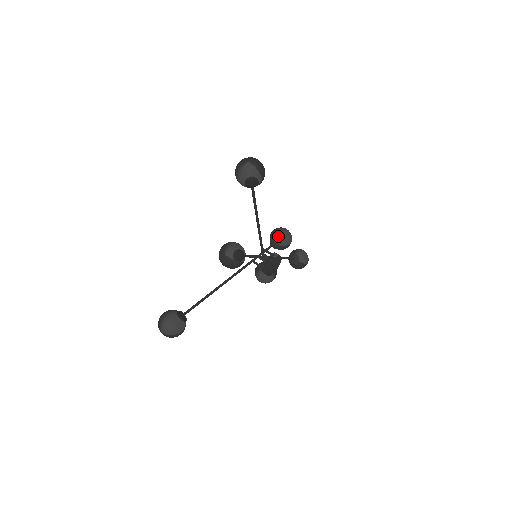
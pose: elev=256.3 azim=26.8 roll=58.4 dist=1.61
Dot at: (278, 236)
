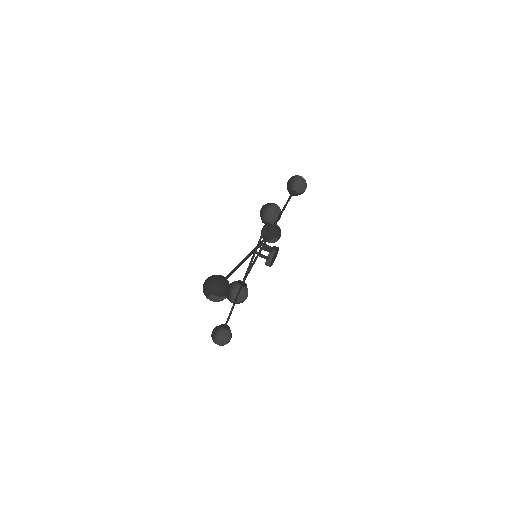
Dot at: (267, 221)
